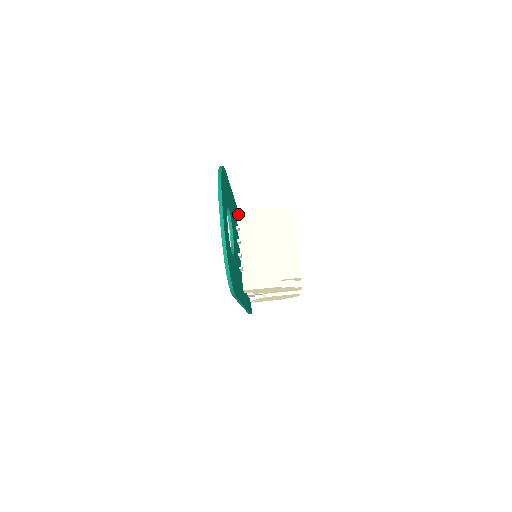
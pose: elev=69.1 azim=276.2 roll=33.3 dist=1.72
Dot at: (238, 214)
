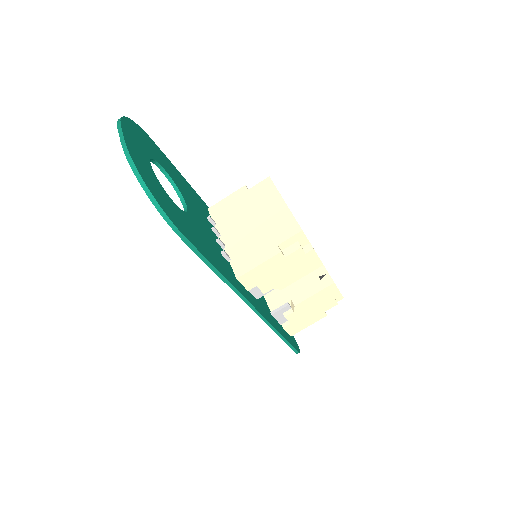
Dot at: (210, 211)
